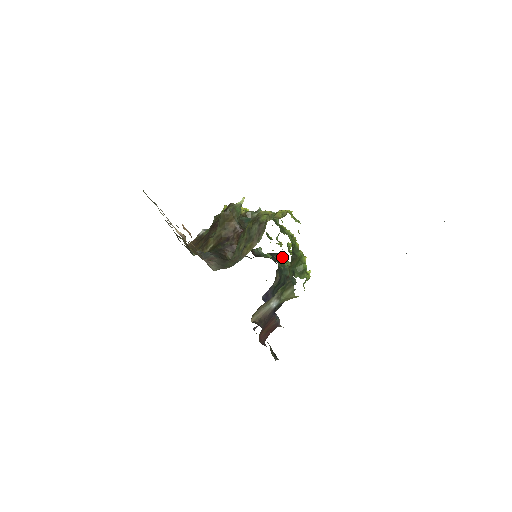
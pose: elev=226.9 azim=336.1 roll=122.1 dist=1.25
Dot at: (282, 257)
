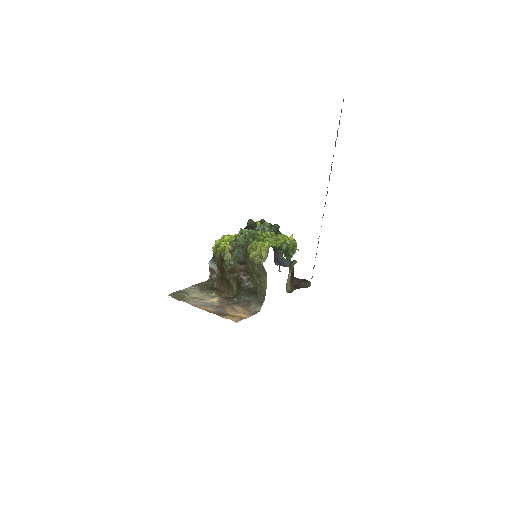
Dot at: occluded
